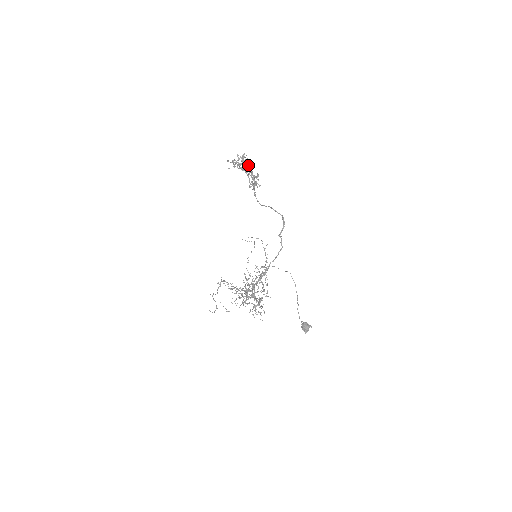
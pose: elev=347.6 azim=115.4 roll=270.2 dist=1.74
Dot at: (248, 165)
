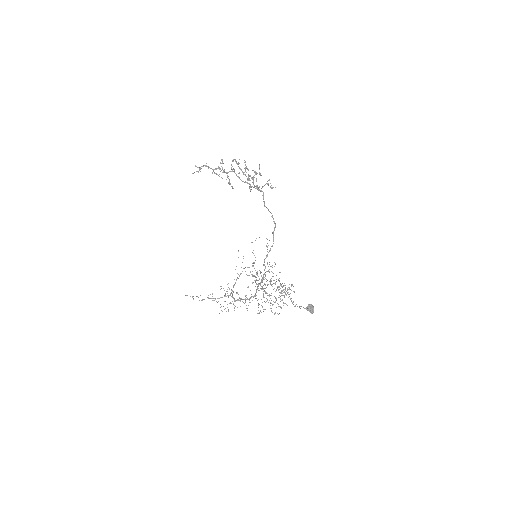
Dot at: (246, 168)
